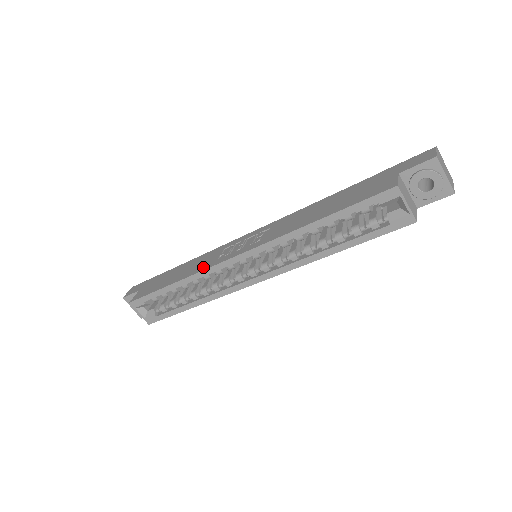
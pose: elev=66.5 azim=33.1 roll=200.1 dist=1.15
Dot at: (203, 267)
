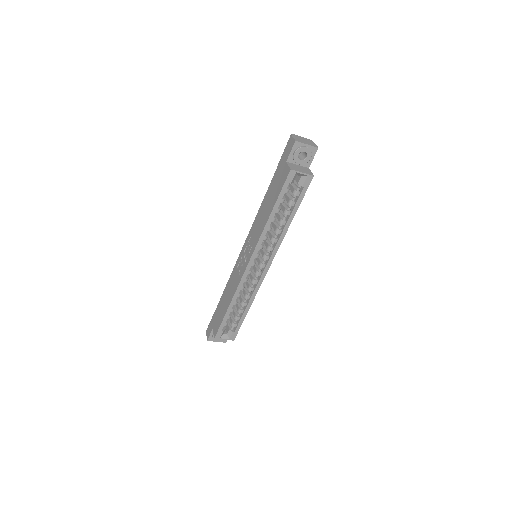
Dot at: (236, 285)
